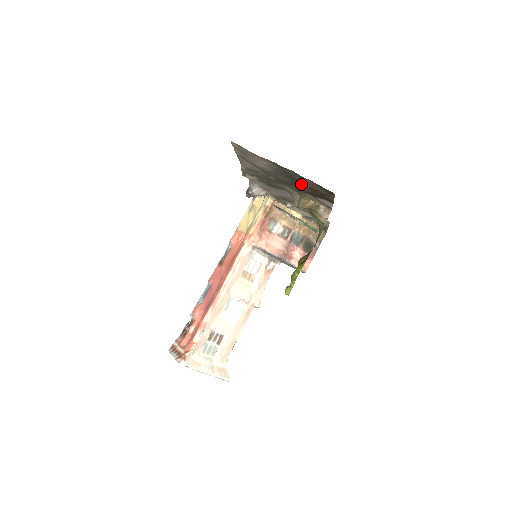
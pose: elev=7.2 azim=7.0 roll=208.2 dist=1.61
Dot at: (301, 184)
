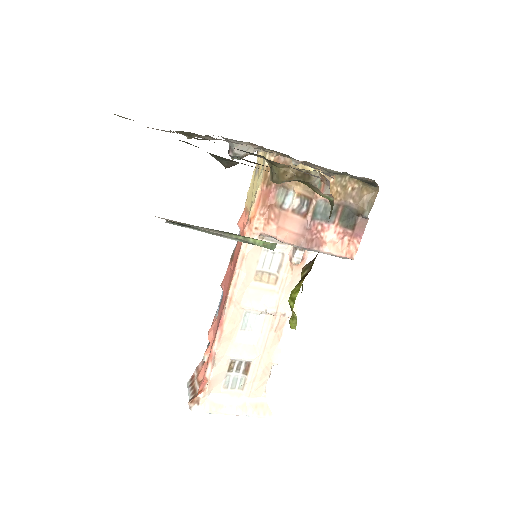
Dot at: occluded
